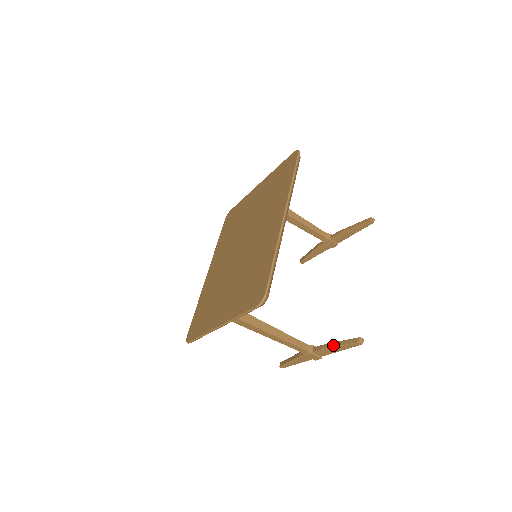
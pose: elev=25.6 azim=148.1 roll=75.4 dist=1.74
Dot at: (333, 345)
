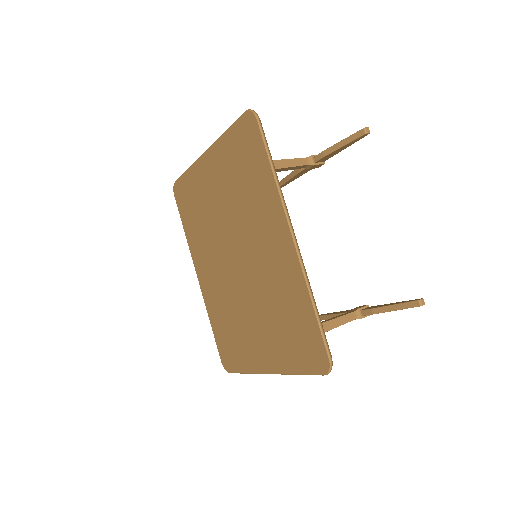
Dot at: (387, 310)
